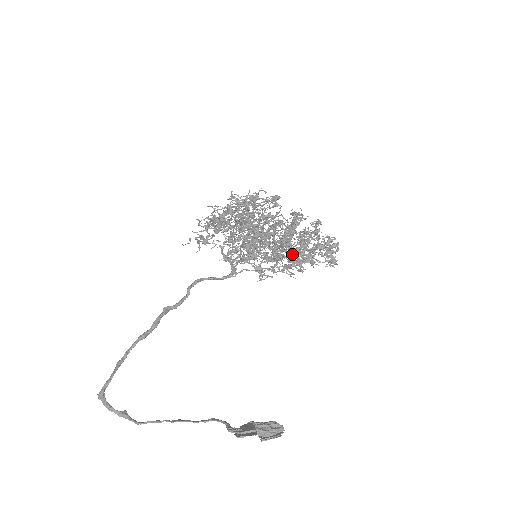
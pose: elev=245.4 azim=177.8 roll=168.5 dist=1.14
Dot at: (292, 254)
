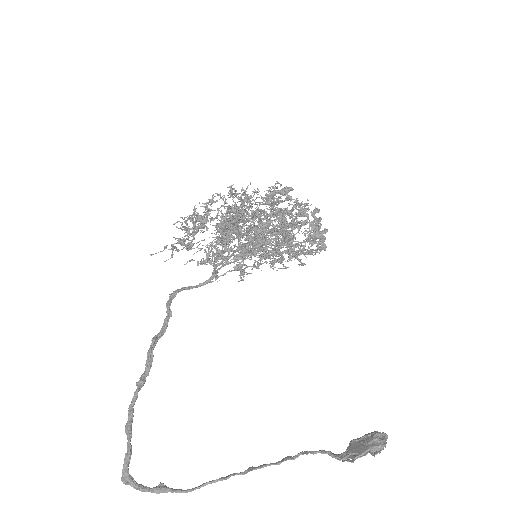
Dot at: occluded
